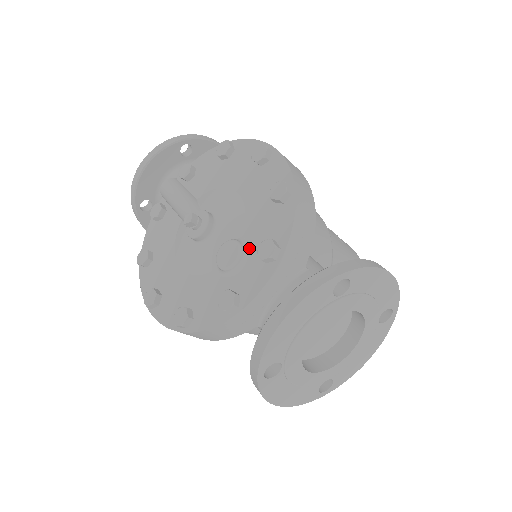
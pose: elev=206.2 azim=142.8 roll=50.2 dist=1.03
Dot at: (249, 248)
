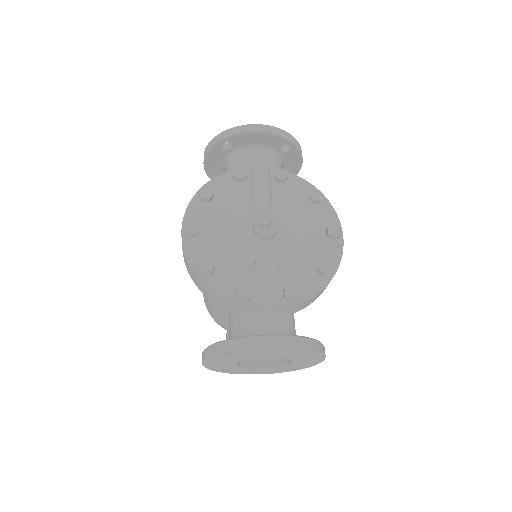
Dot at: (281, 277)
